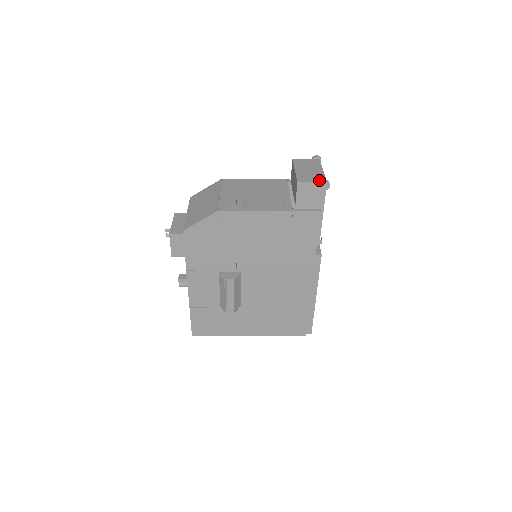
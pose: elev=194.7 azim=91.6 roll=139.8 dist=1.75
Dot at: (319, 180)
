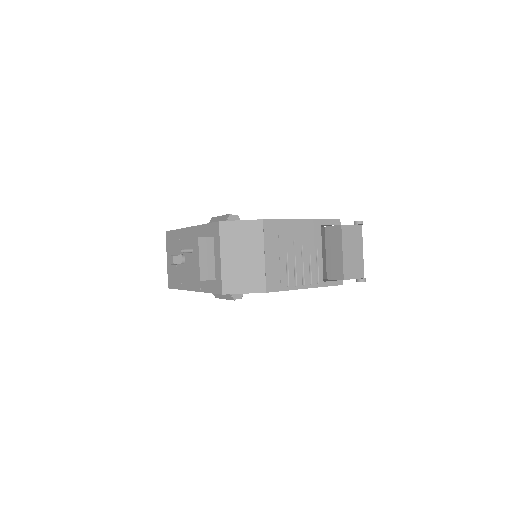
Dot at: (359, 275)
